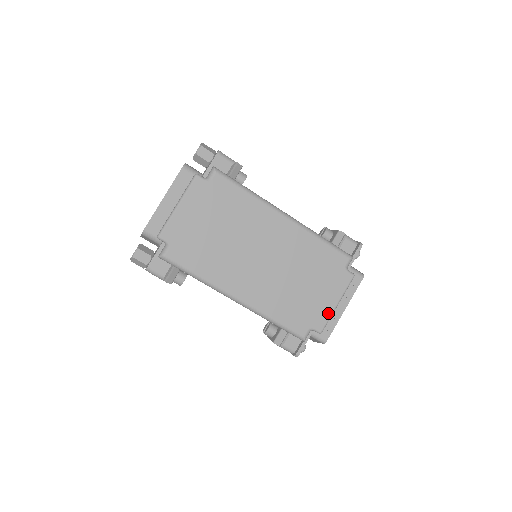
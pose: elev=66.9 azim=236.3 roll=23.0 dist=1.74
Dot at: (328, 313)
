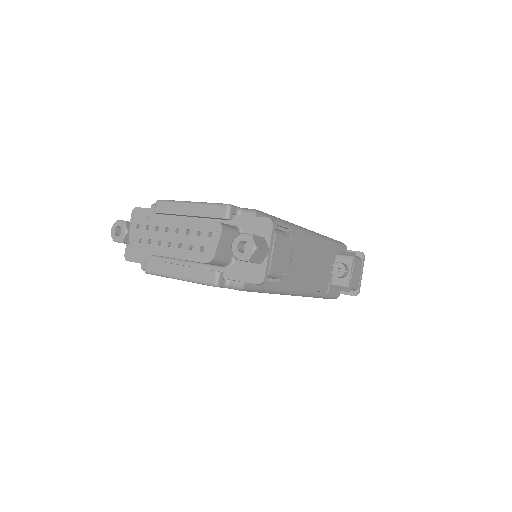
Dot at: occluded
